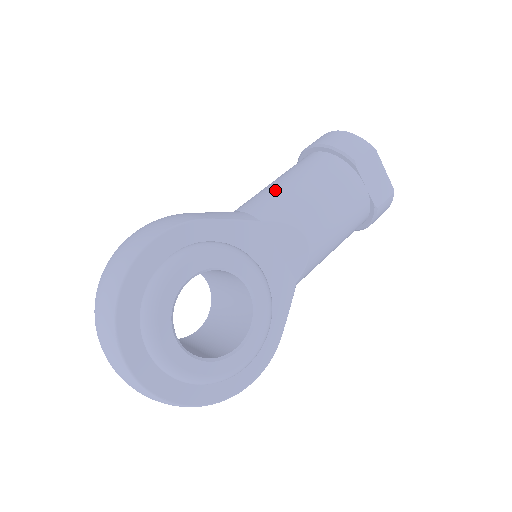
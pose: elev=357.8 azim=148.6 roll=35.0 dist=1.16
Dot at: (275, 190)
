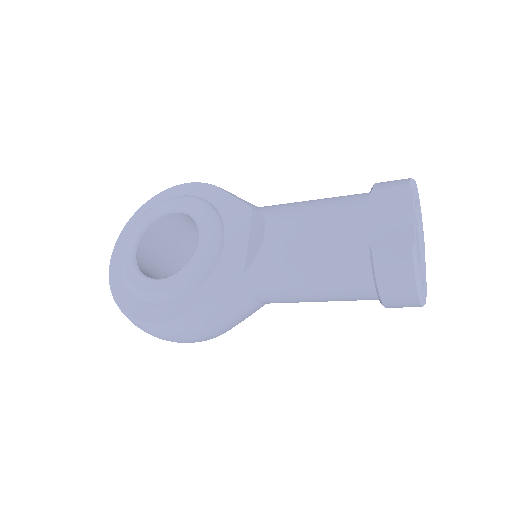
Dot at: occluded
